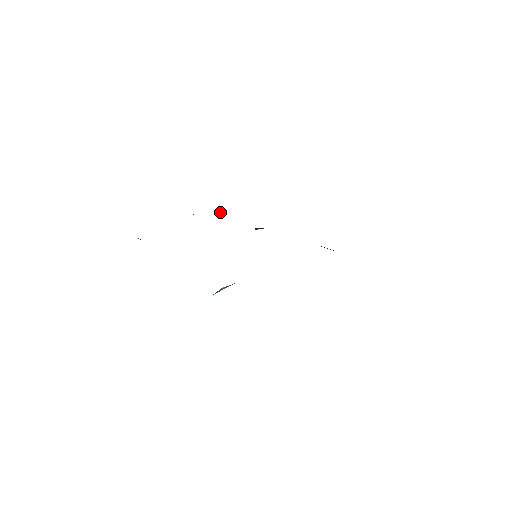
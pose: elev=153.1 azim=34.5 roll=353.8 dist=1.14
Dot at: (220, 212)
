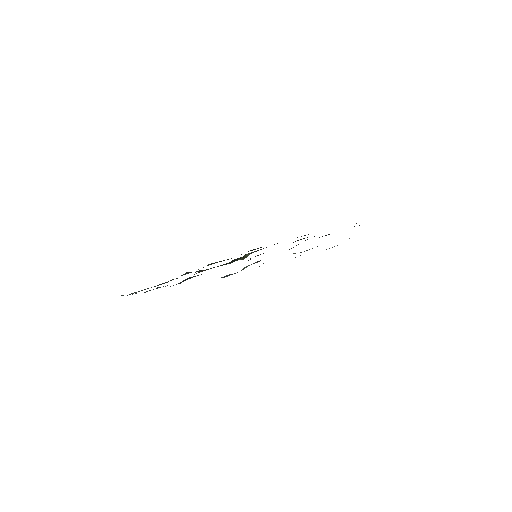
Dot at: (208, 264)
